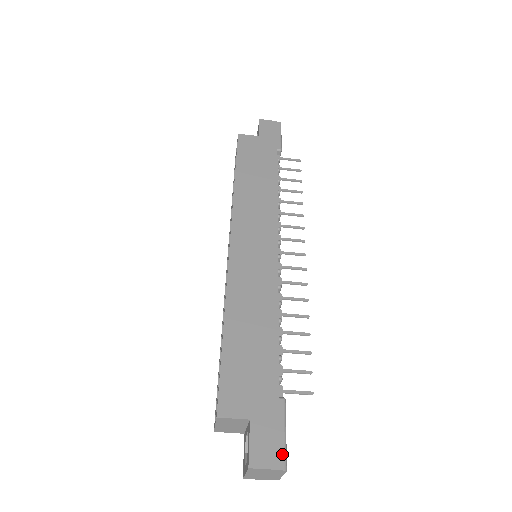
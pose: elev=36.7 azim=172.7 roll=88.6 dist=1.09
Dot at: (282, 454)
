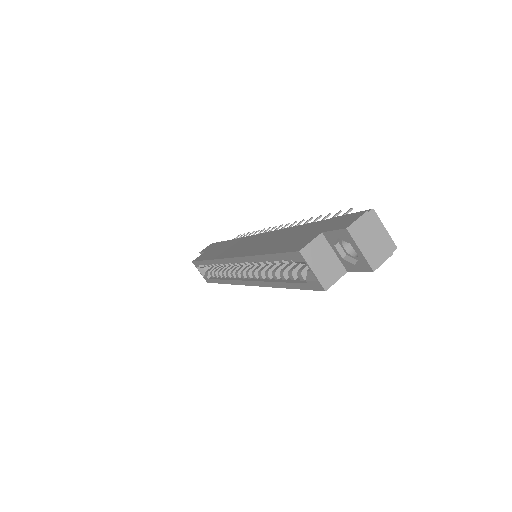
Dot at: (361, 212)
